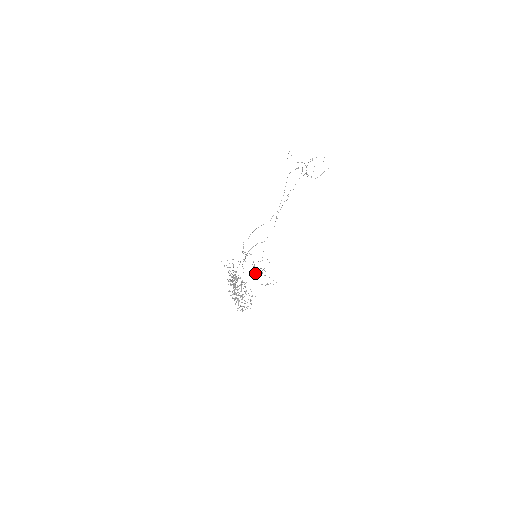
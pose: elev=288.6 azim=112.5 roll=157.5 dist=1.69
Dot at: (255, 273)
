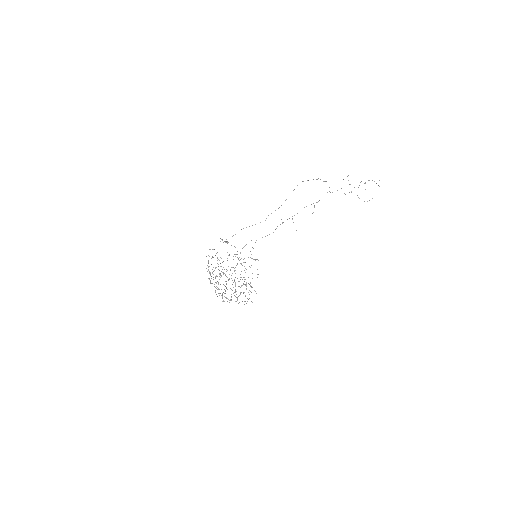
Dot at: (236, 265)
